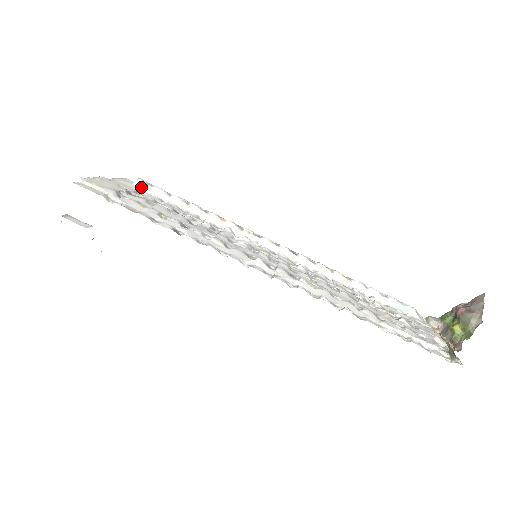
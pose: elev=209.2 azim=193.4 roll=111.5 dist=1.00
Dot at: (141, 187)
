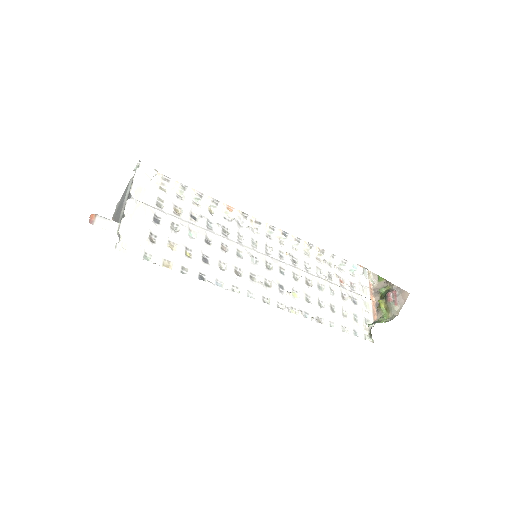
Dot at: (159, 183)
